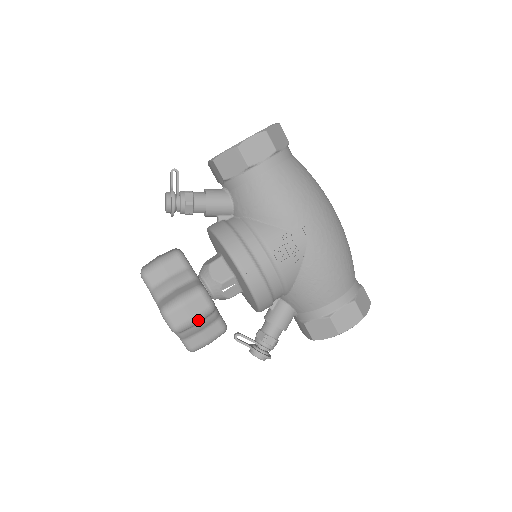
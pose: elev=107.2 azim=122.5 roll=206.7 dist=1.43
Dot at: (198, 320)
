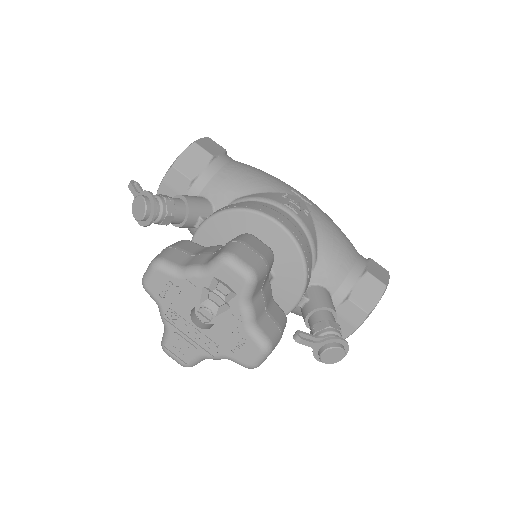
Dot at: (268, 262)
